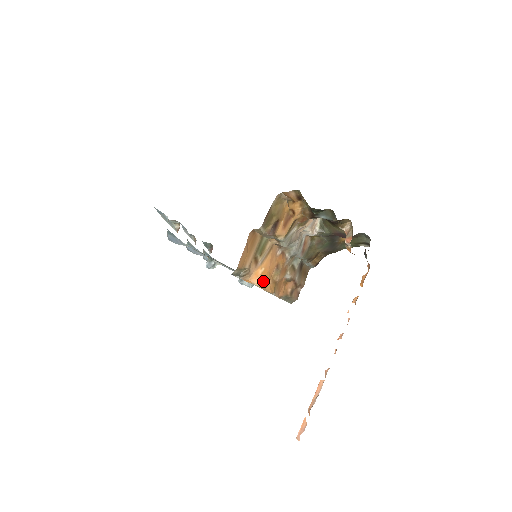
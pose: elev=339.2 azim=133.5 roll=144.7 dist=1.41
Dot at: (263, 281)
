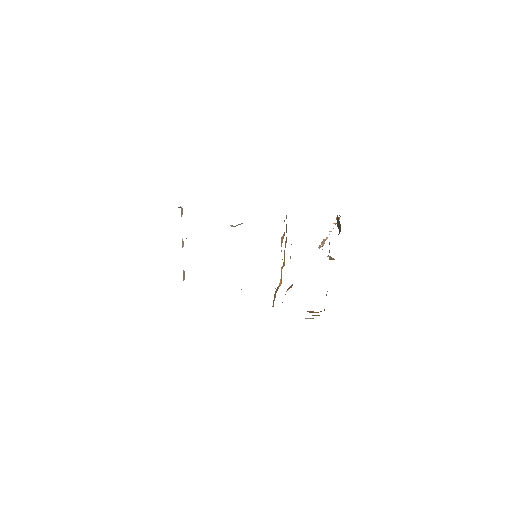
Dot at: (281, 280)
